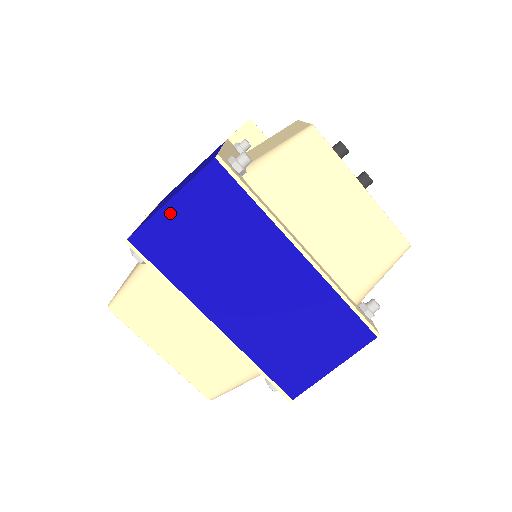
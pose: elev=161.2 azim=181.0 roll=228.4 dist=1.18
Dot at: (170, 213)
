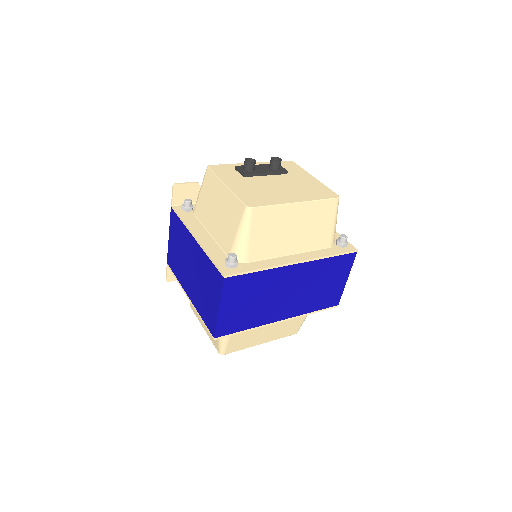
Dot at: (224, 313)
